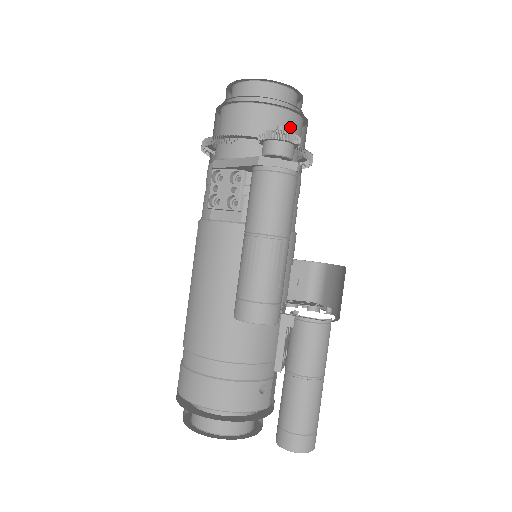
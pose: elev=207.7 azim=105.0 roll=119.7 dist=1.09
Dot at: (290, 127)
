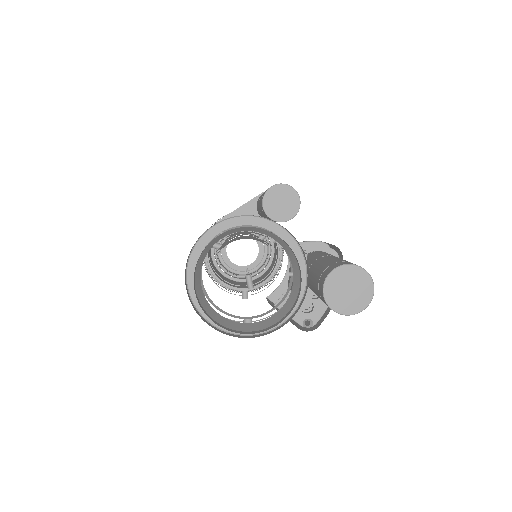
Dot at: occluded
